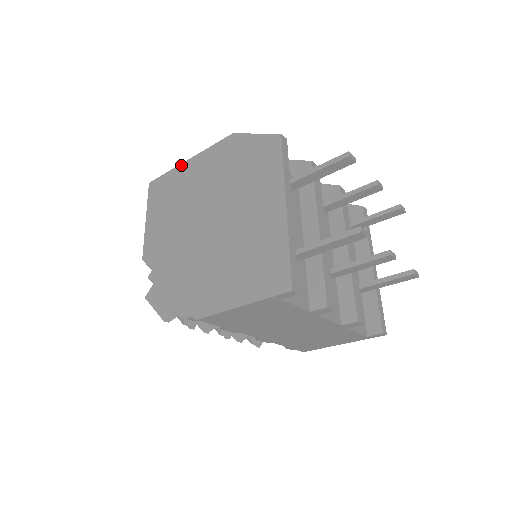
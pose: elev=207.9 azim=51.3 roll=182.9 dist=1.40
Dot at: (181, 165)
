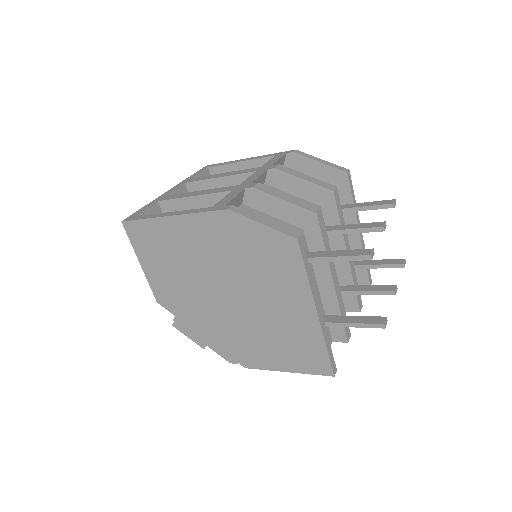
Dot at: (163, 219)
